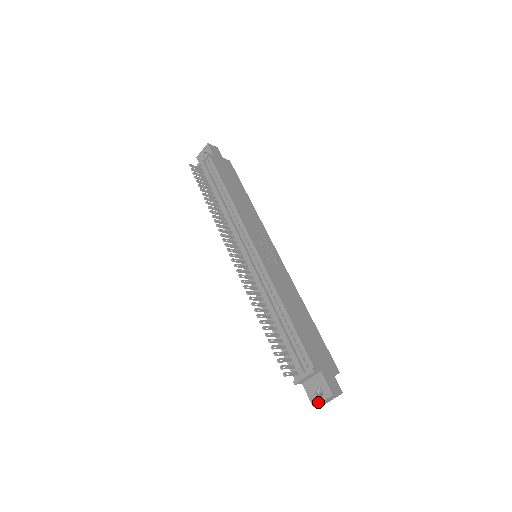
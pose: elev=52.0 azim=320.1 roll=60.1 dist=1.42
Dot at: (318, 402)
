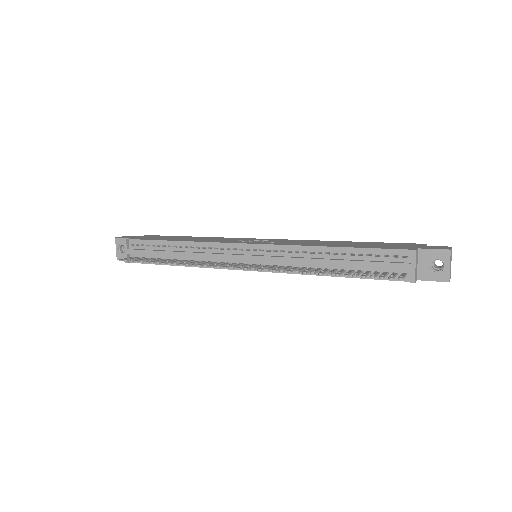
Dot at: (447, 272)
